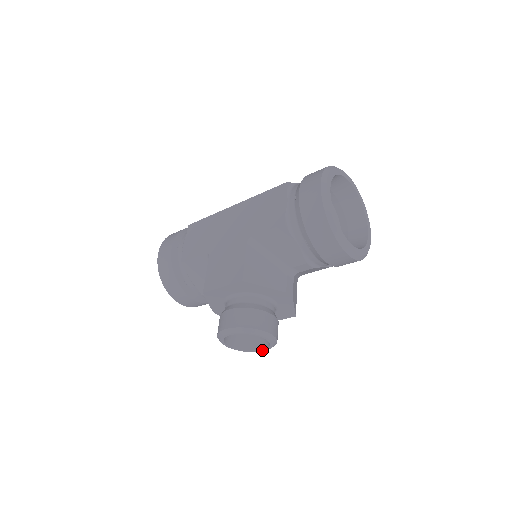
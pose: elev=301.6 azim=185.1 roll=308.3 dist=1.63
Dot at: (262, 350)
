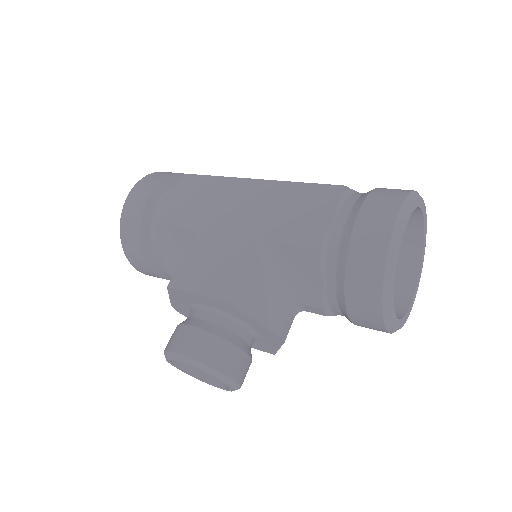
Dot at: (215, 386)
